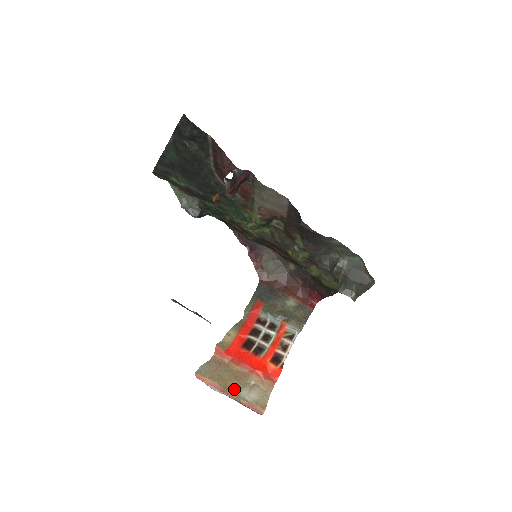
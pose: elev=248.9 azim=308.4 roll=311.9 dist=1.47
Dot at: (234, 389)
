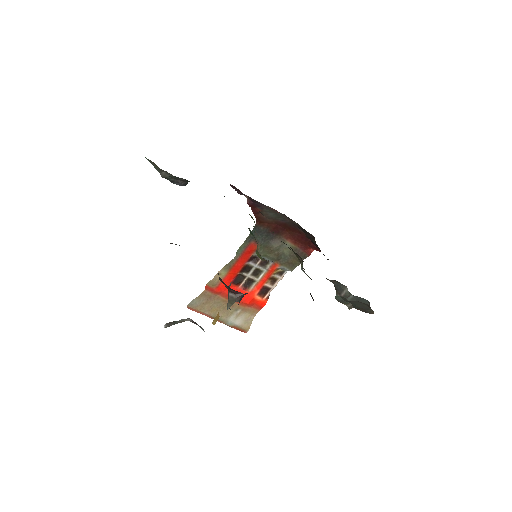
Dot at: (222, 318)
